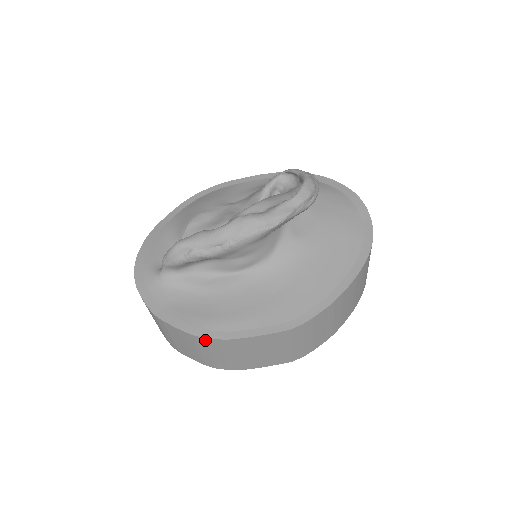
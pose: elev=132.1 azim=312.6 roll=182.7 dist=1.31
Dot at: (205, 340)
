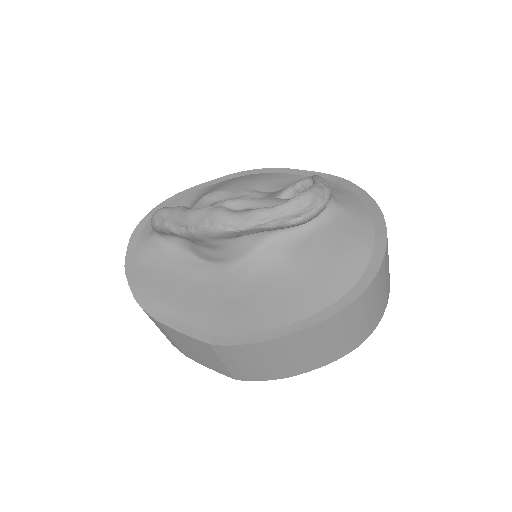
Dot at: (144, 311)
